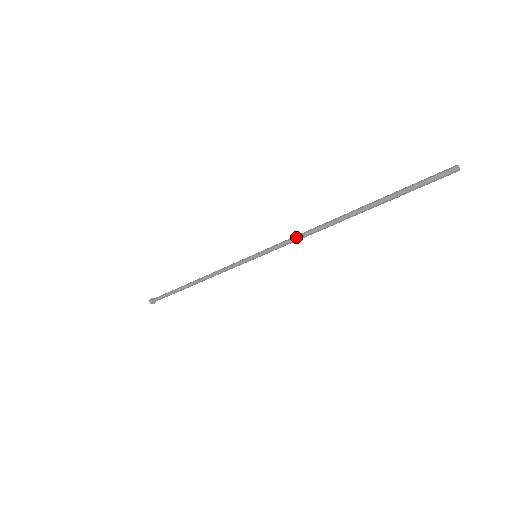
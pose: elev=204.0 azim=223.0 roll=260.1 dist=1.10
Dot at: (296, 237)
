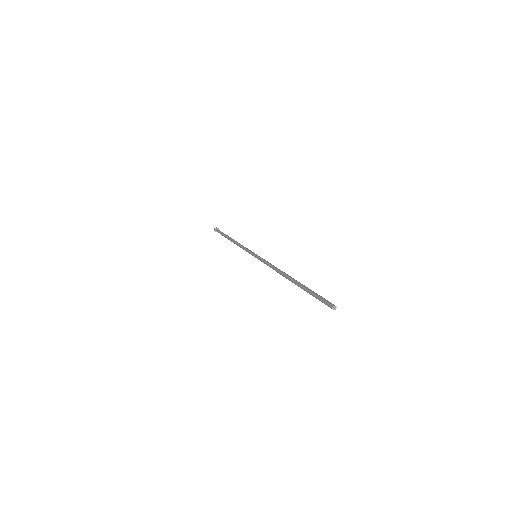
Dot at: (270, 267)
